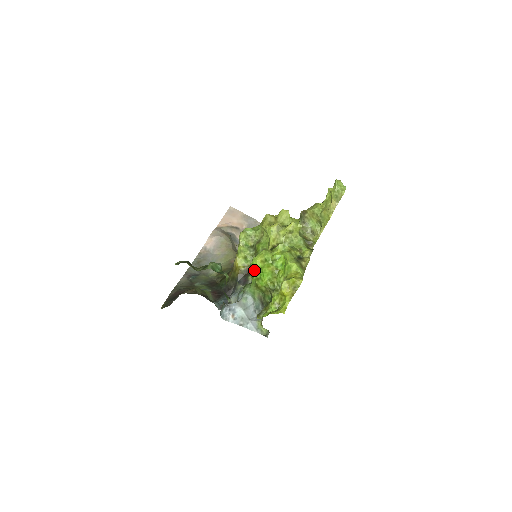
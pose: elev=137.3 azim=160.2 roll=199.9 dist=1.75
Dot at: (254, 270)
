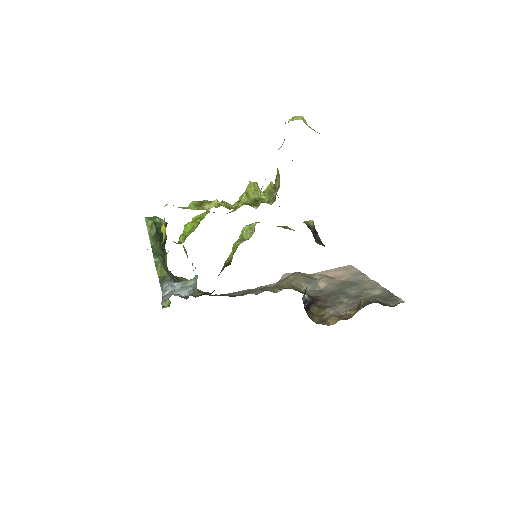
Dot at: occluded
